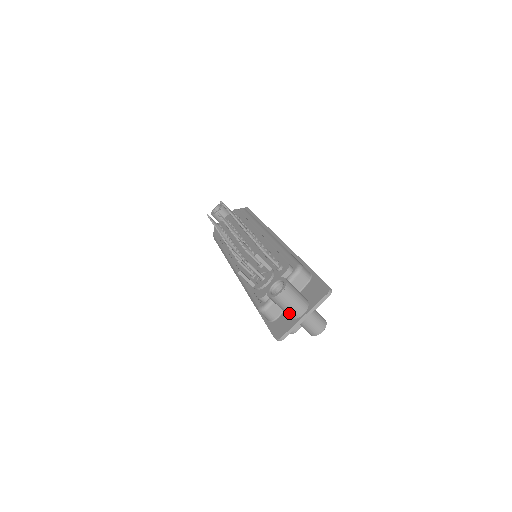
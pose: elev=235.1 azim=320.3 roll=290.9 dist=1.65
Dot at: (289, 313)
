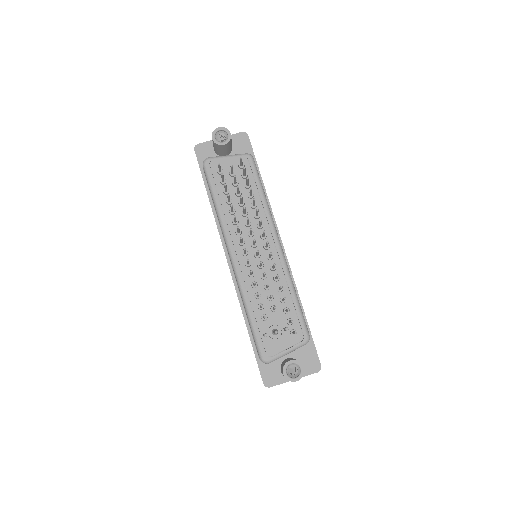
Dot at: occluded
